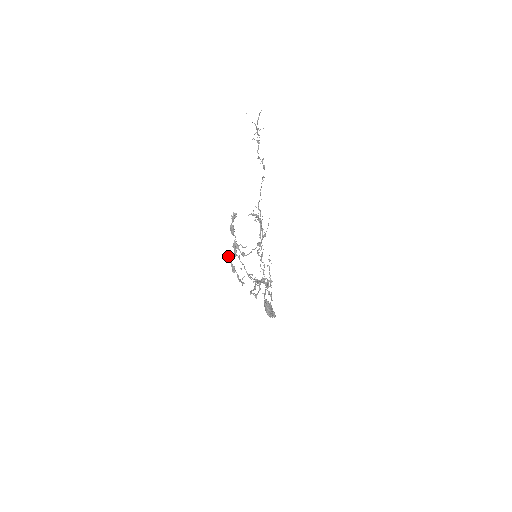
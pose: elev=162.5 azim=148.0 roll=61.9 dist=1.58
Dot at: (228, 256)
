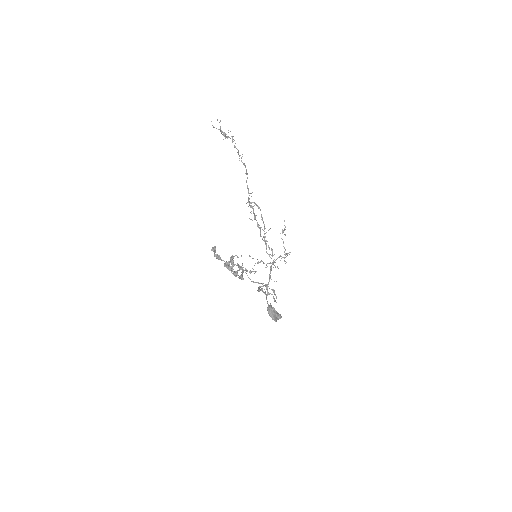
Dot at: occluded
